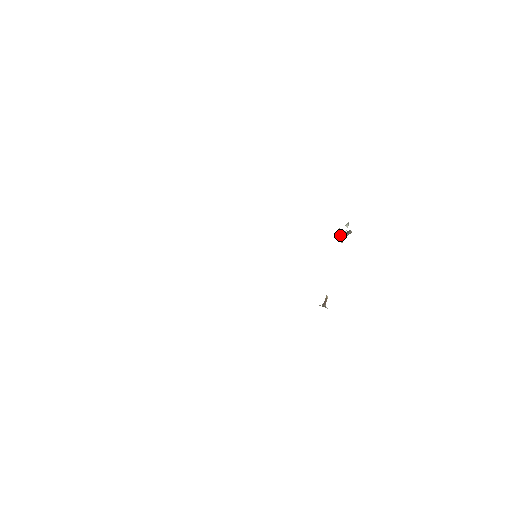
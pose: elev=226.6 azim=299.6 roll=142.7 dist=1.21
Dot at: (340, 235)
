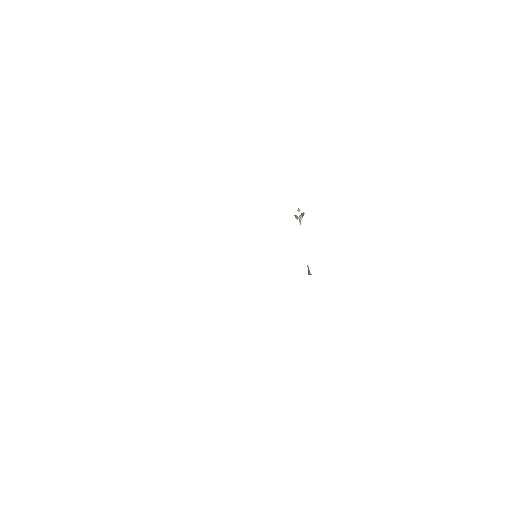
Dot at: (297, 219)
